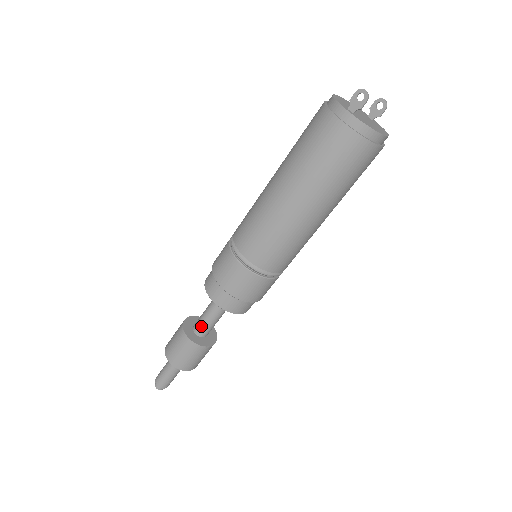
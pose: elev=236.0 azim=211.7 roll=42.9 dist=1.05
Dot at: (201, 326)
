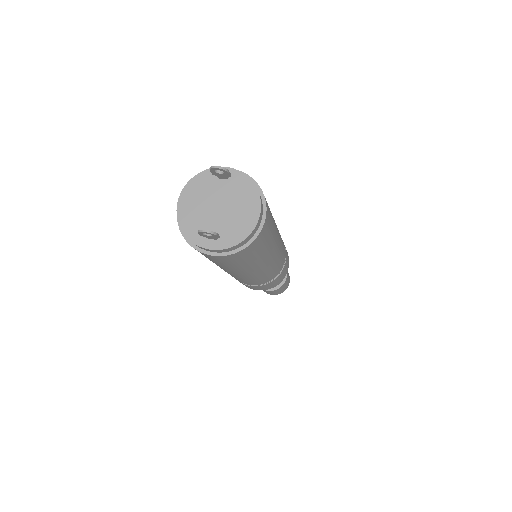
Dot at: occluded
